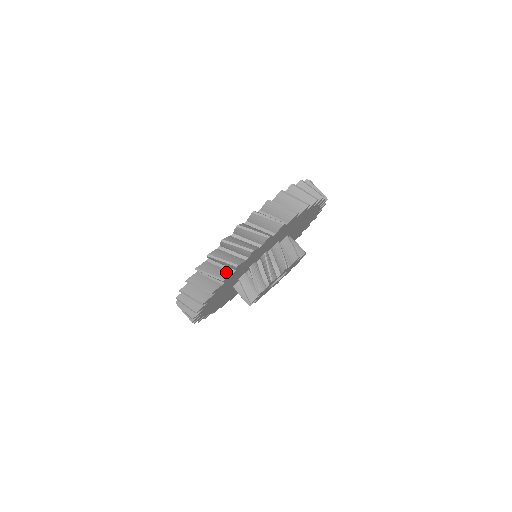
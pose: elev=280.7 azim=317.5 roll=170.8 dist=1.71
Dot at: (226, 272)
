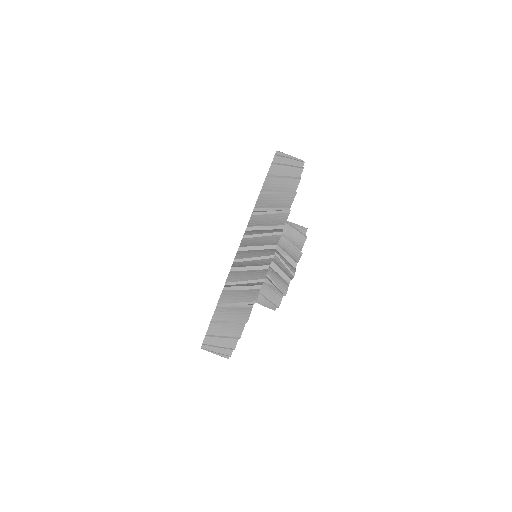
Dot at: occluded
